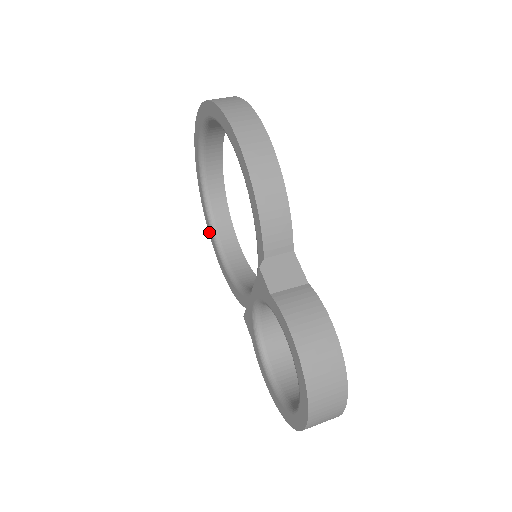
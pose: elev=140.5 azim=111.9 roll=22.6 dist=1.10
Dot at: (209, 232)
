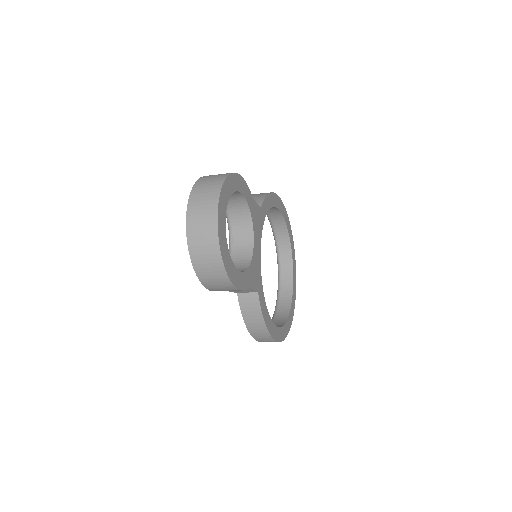
Dot at: occluded
